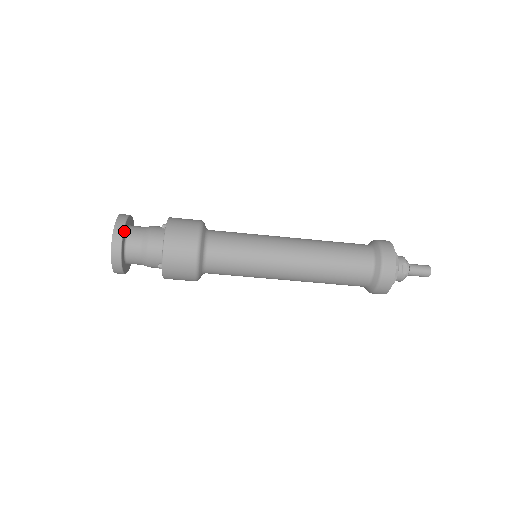
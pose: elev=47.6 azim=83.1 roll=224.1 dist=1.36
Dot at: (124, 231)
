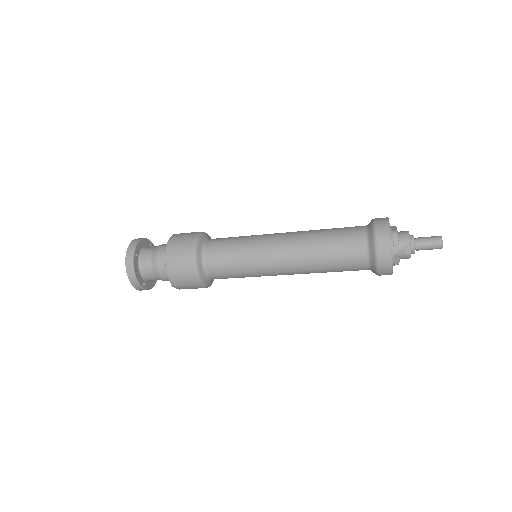
Dot at: (134, 263)
